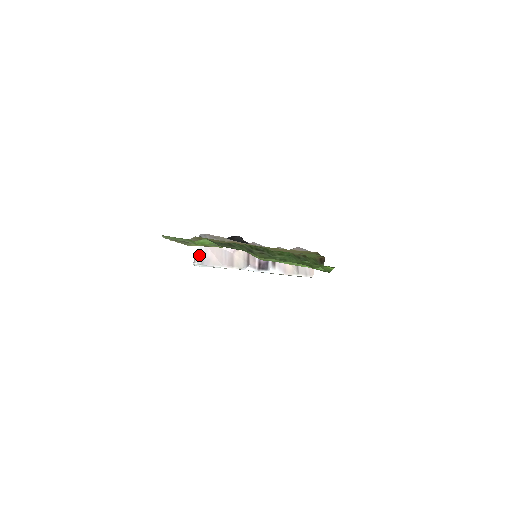
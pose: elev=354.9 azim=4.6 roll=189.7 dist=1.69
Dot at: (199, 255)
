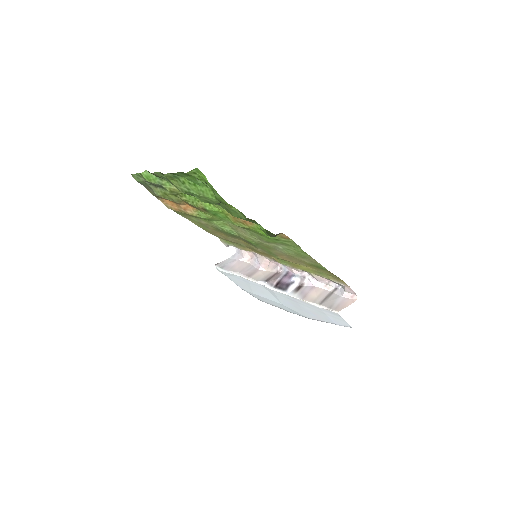
Dot at: (225, 262)
